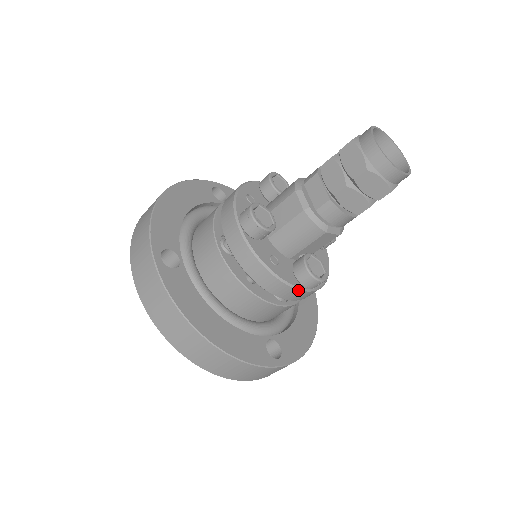
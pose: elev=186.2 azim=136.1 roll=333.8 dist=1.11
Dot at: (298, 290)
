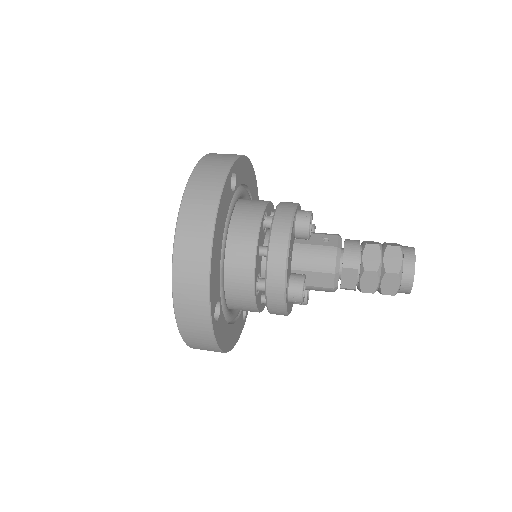
Dot at: occluded
